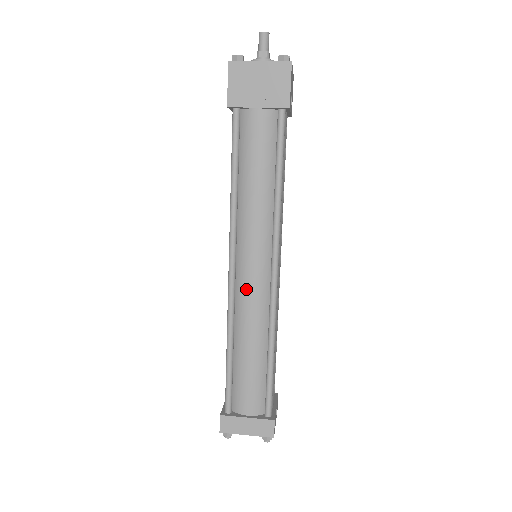
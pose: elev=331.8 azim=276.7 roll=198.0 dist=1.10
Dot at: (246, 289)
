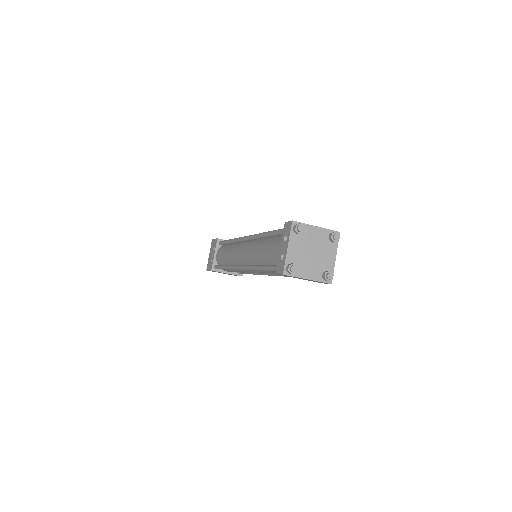
Dot at: occluded
